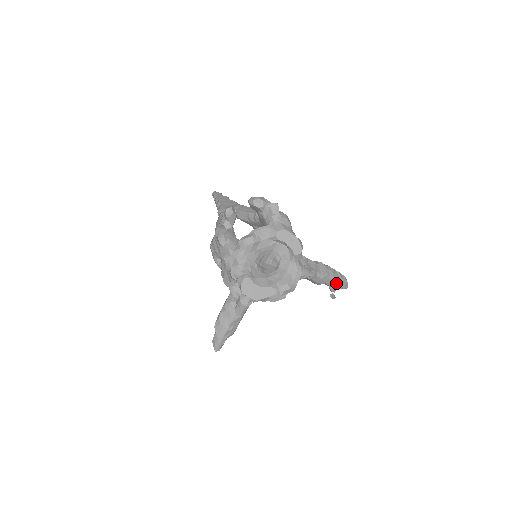
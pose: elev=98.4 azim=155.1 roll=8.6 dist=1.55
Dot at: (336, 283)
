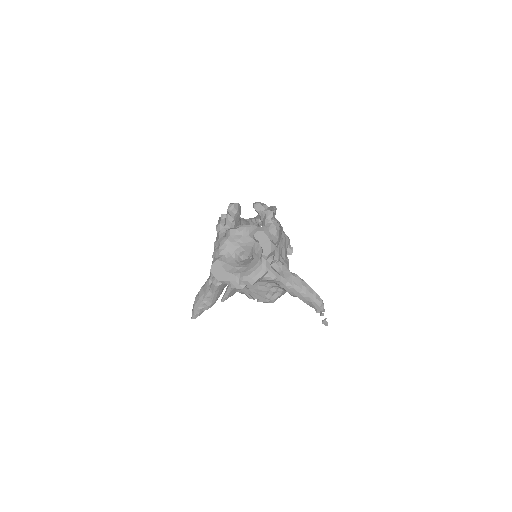
Dot at: (309, 300)
